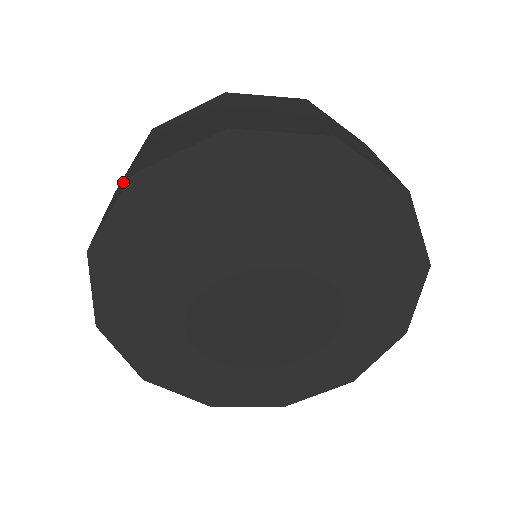
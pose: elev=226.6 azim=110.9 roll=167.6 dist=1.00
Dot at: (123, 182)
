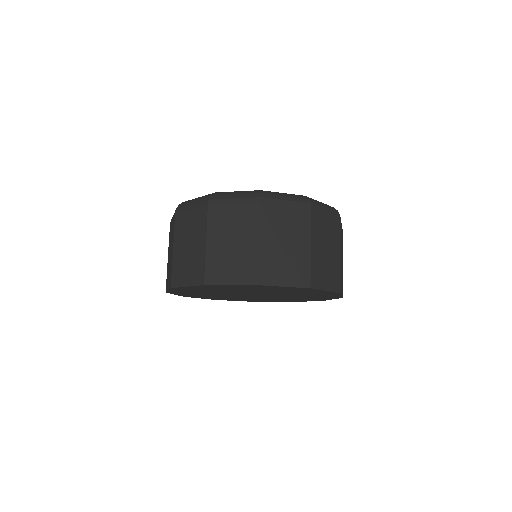
Dot at: (170, 252)
